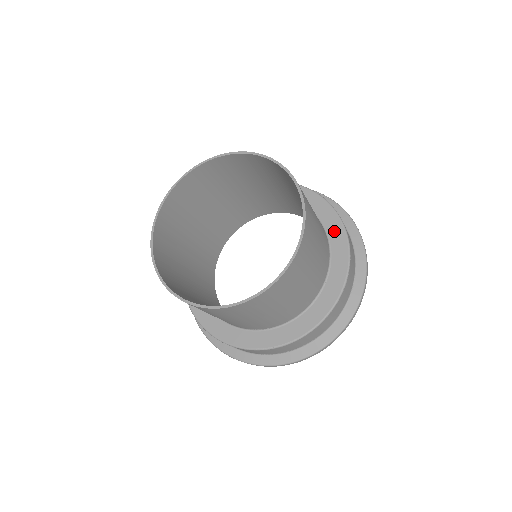
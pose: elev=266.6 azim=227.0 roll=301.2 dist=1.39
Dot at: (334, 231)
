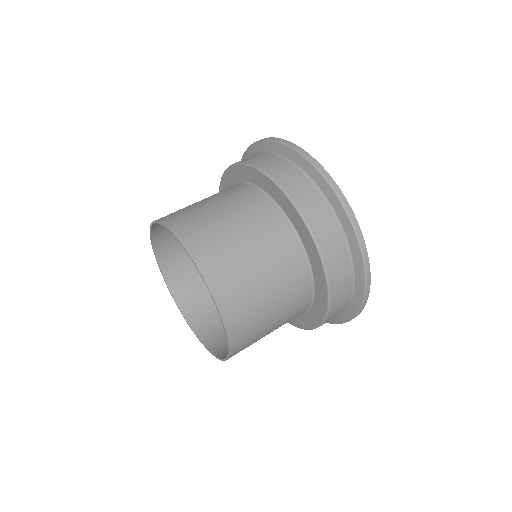
Dot at: (276, 195)
